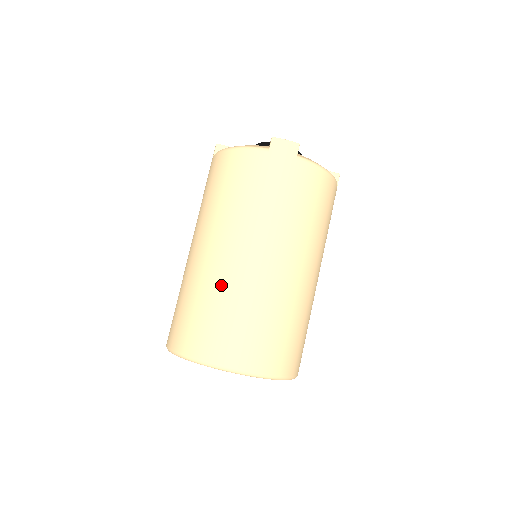
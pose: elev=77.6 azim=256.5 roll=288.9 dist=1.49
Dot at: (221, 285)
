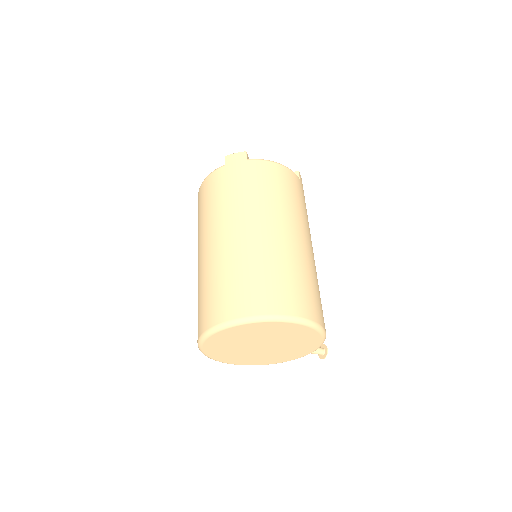
Dot at: (217, 264)
